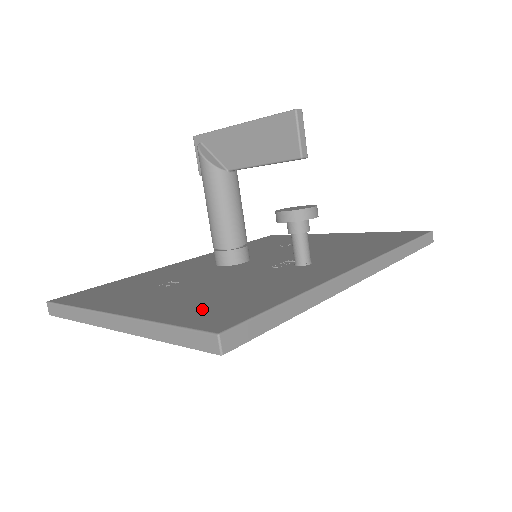
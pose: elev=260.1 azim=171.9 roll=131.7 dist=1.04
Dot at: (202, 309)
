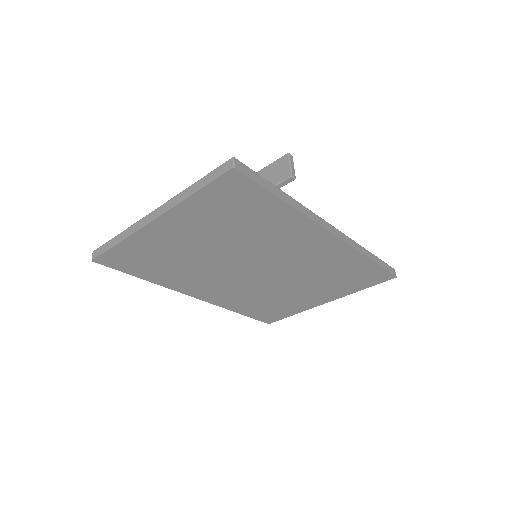
Dot at: occluded
